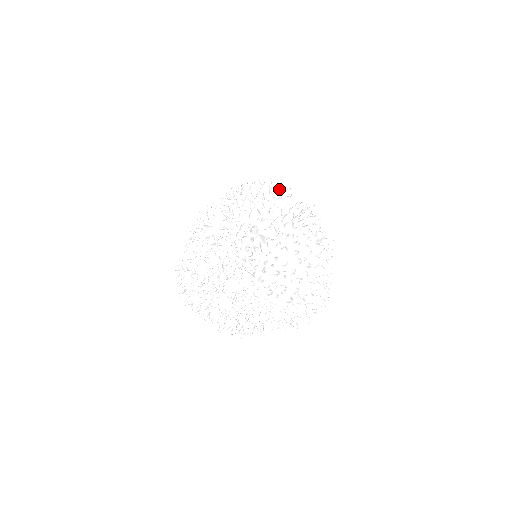
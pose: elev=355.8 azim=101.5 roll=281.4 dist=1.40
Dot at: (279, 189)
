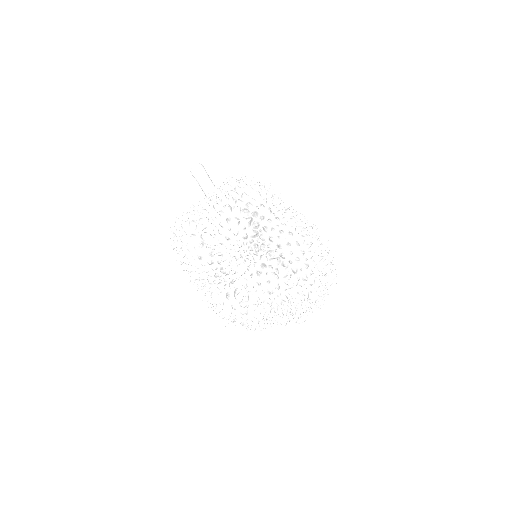
Dot at: (310, 231)
